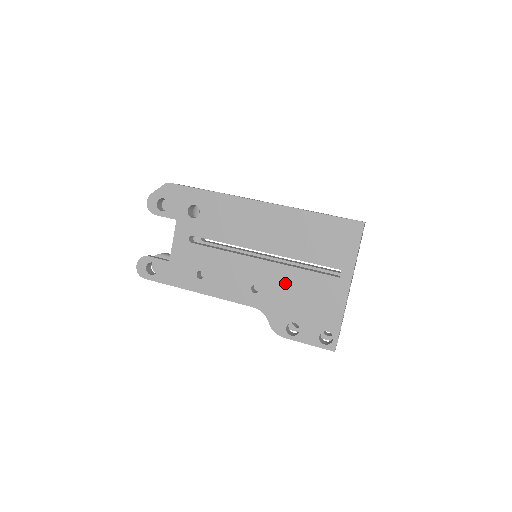
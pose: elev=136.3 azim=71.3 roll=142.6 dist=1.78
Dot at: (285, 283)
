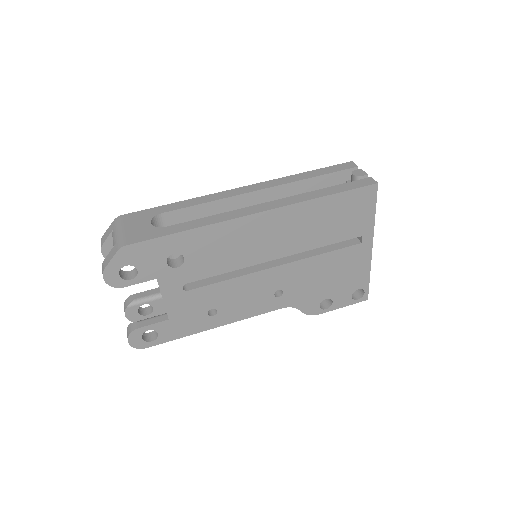
Dot at: (308, 274)
